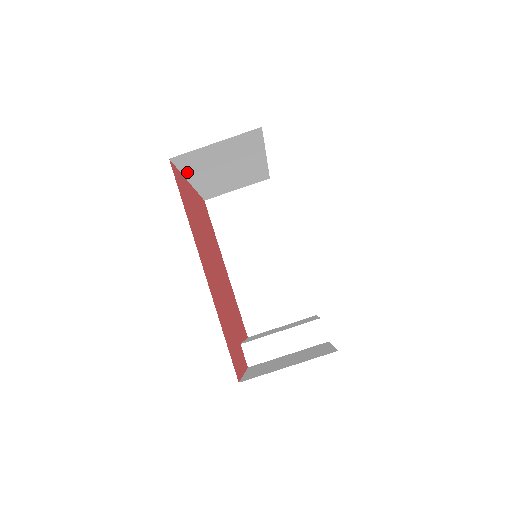
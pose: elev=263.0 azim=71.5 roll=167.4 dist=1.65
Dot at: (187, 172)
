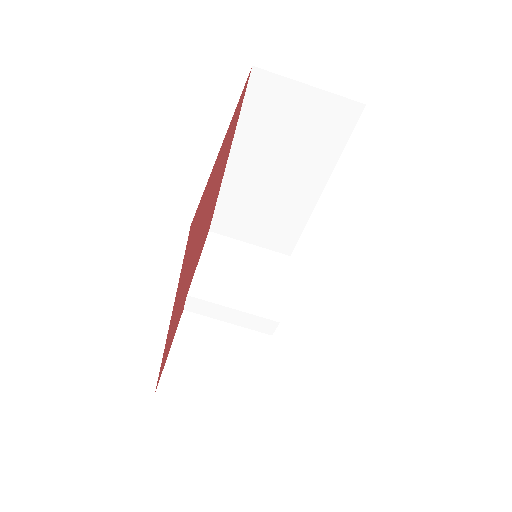
Dot at: occluded
